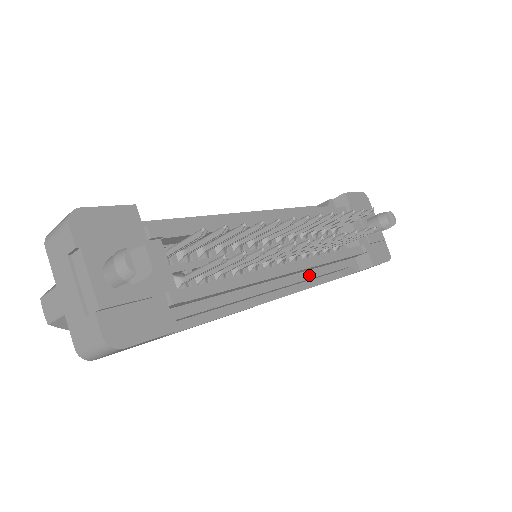
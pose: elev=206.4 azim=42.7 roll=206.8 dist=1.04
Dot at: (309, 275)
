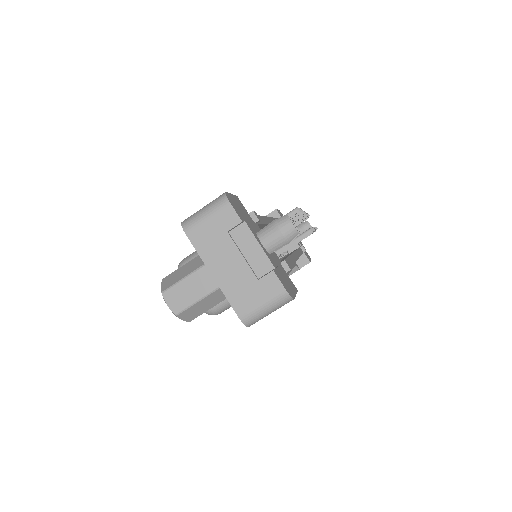
Dot at: occluded
